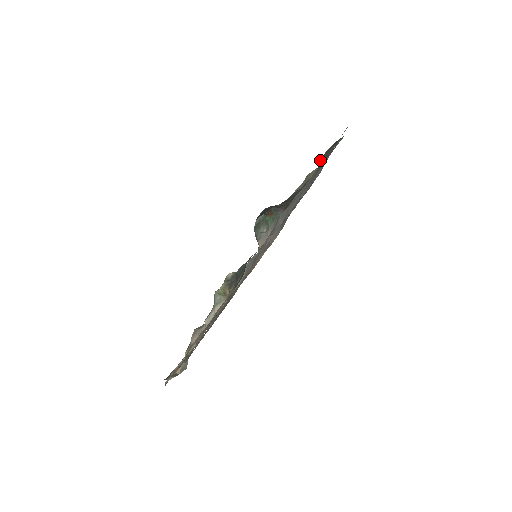
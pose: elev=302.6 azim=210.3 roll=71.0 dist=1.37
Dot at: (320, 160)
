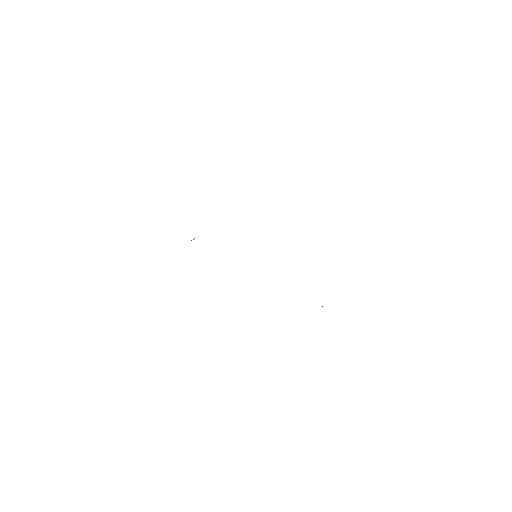
Dot at: occluded
